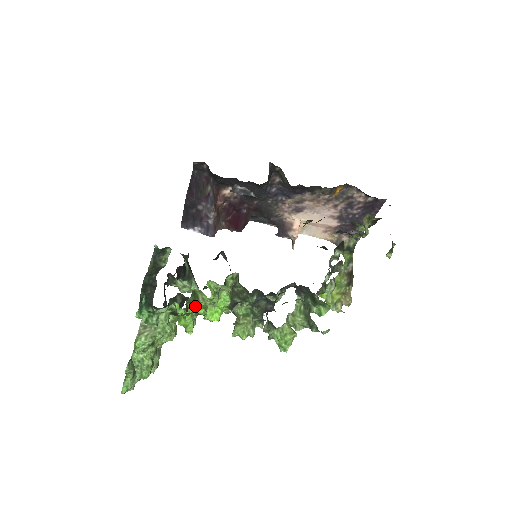
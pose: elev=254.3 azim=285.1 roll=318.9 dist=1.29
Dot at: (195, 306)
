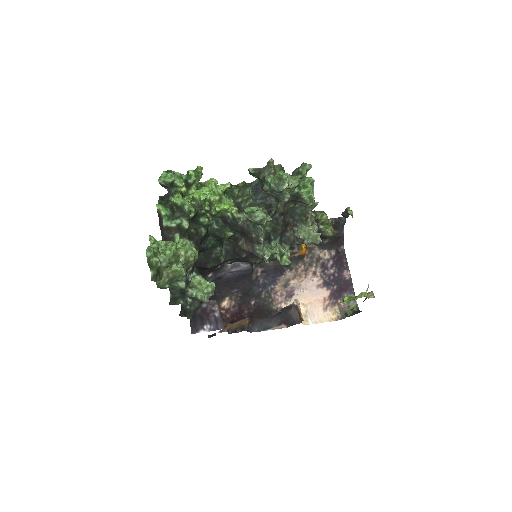
Dot at: (204, 192)
